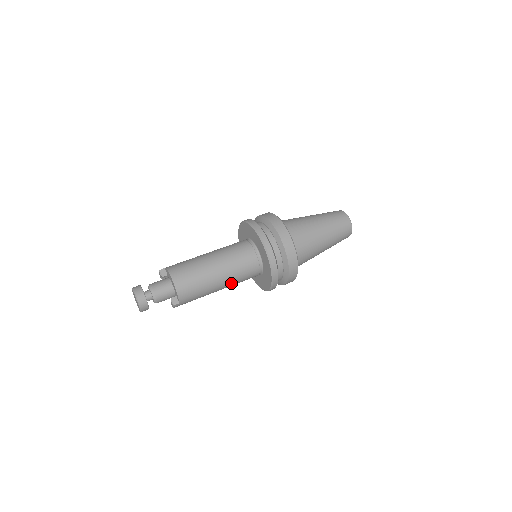
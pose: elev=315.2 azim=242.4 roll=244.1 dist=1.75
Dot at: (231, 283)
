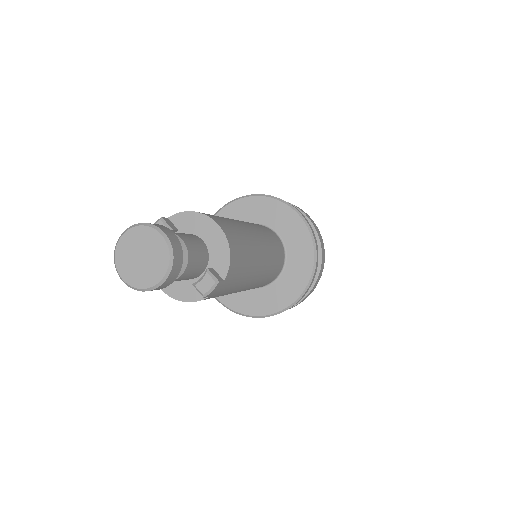
Dot at: (262, 275)
